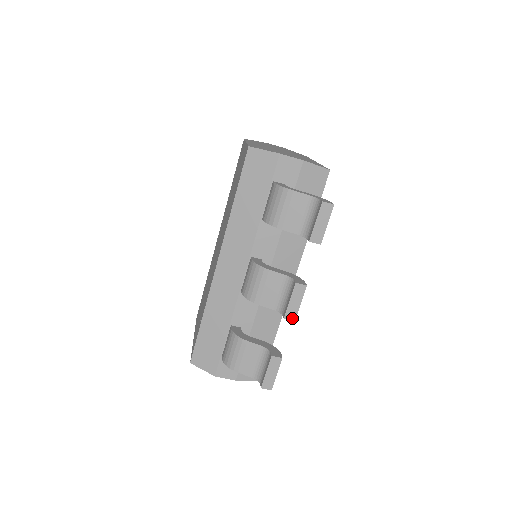
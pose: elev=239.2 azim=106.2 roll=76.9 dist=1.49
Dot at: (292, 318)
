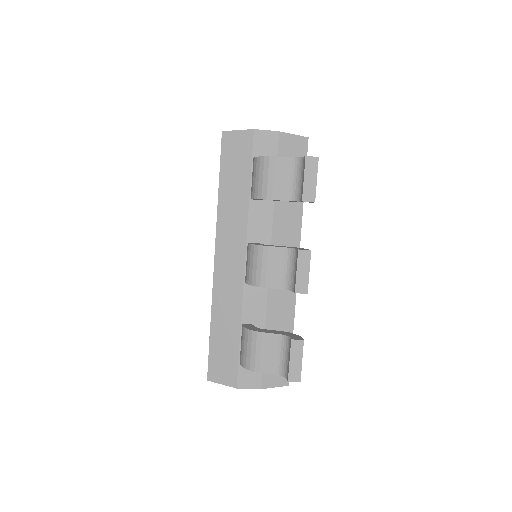
Dot at: (304, 291)
